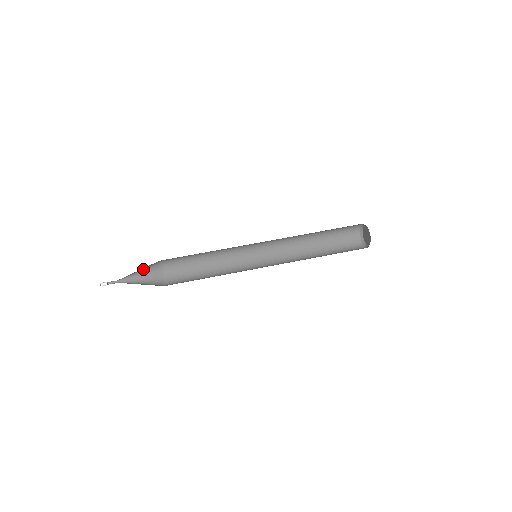
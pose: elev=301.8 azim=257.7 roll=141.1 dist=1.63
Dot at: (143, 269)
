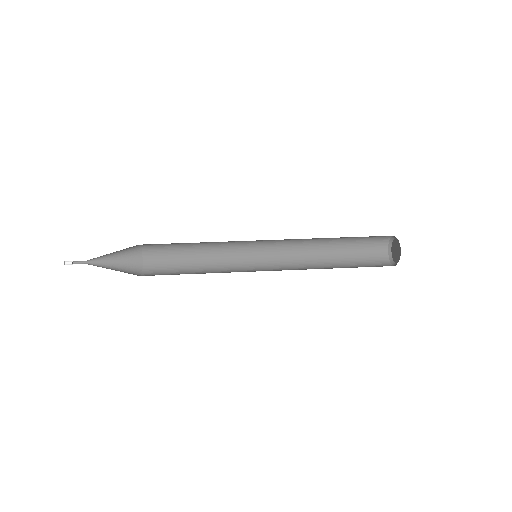
Dot at: (120, 257)
